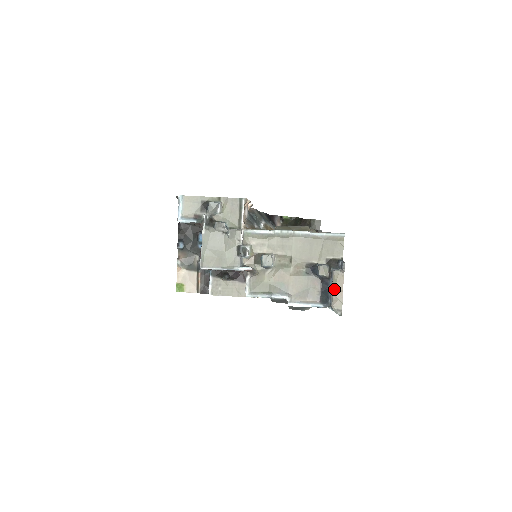
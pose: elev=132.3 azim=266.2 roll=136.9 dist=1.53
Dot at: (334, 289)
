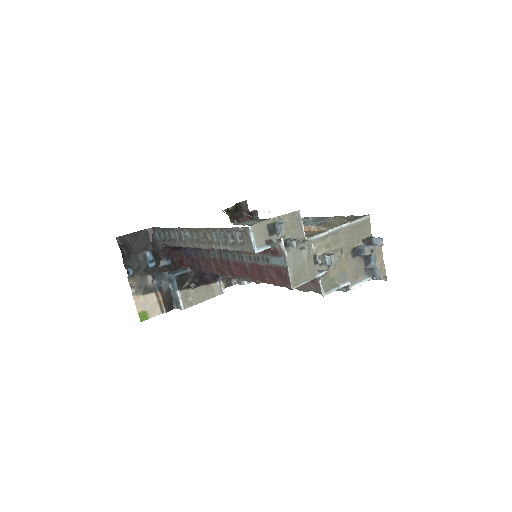
Dot at: (378, 262)
